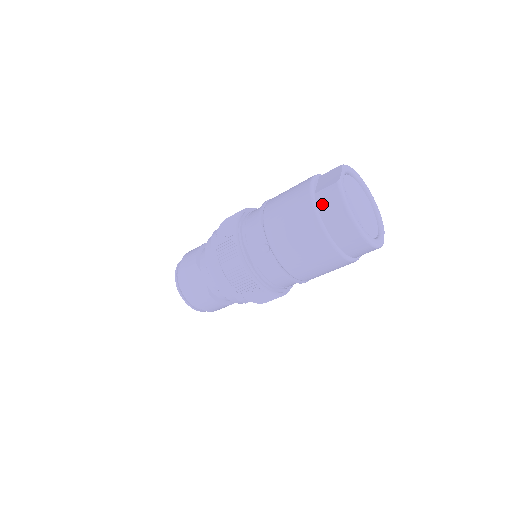
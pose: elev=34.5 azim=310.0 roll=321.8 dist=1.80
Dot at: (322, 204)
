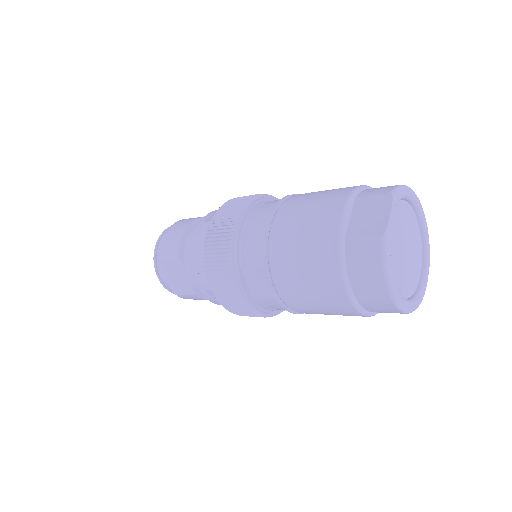
Dot at: (353, 261)
